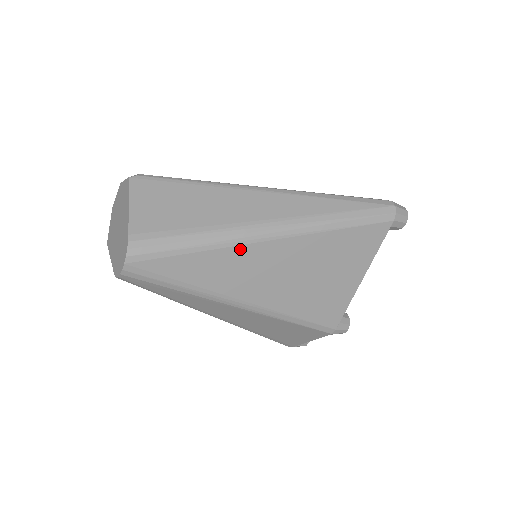
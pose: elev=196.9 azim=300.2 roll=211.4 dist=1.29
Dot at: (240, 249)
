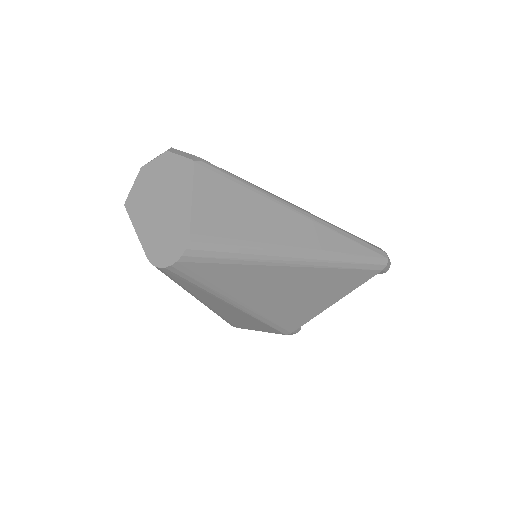
Dot at: (274, 268)
